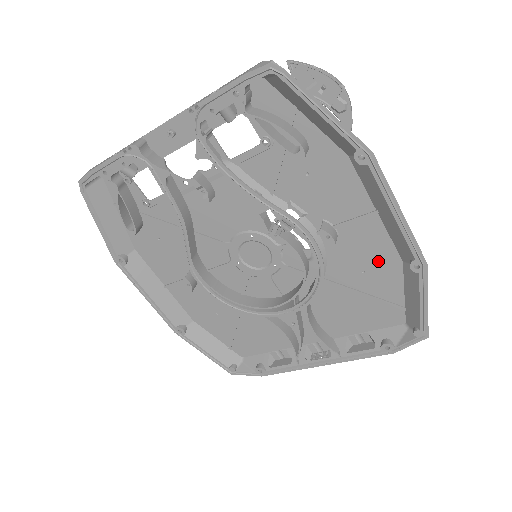
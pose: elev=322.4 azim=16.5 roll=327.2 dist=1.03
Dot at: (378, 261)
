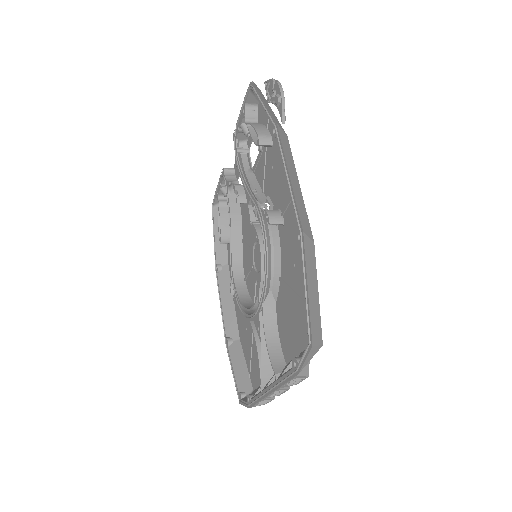
Dot at: (300, 249)
